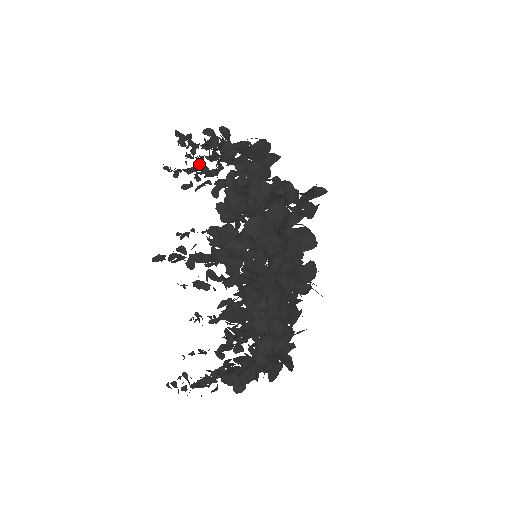
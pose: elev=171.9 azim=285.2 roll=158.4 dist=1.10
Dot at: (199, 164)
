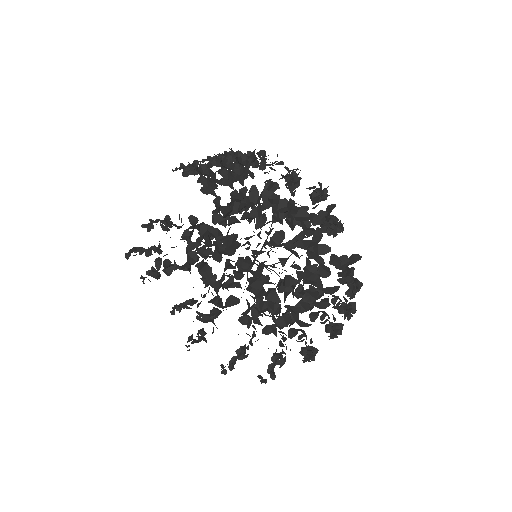
Dot at: (210, 167)
